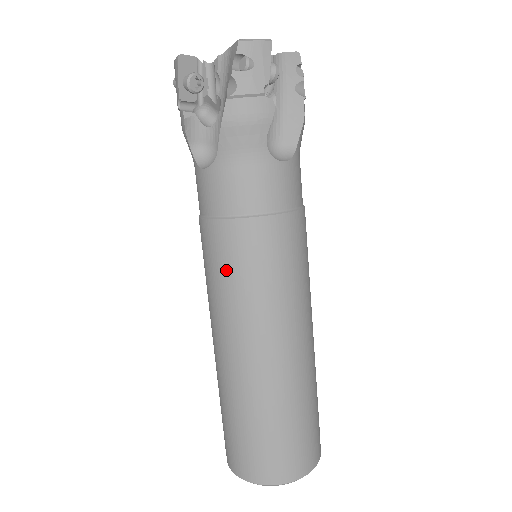
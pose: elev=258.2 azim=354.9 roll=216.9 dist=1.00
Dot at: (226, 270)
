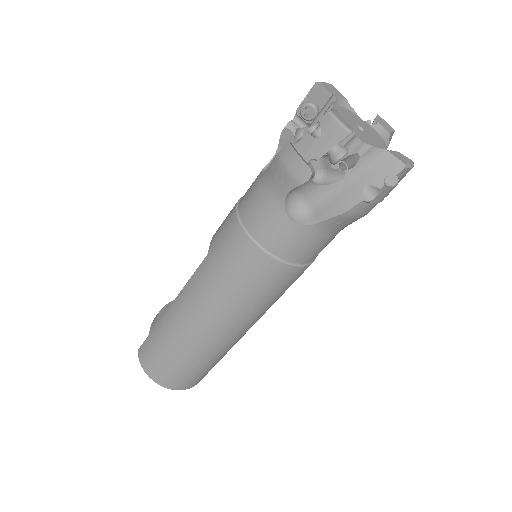
Dot at: (255, 290)
